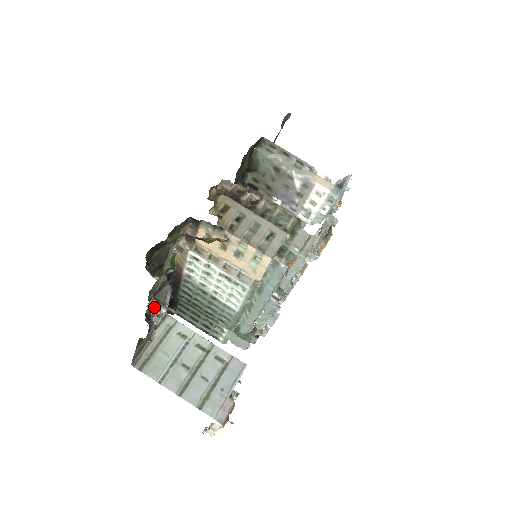
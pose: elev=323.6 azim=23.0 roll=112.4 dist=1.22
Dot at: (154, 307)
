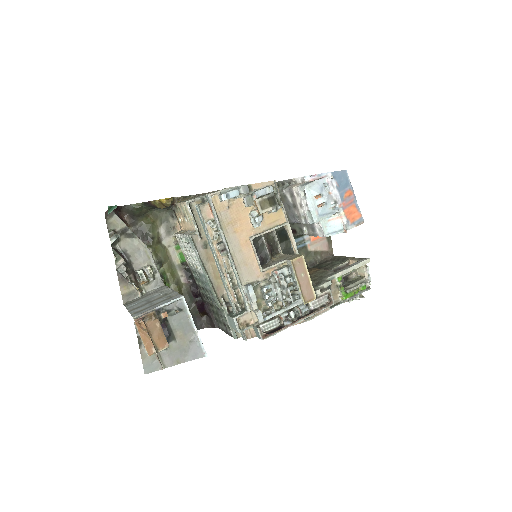
Dot at: (114, 238)
